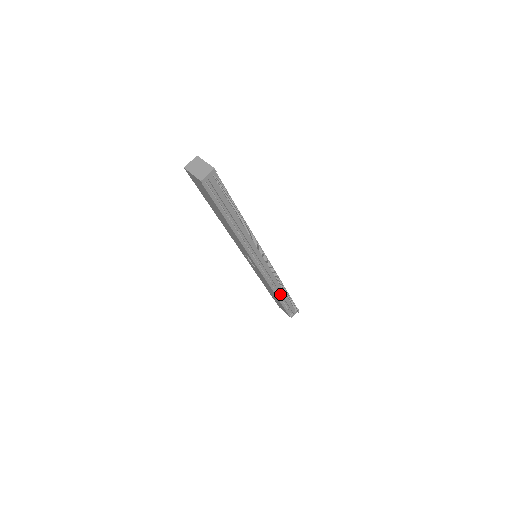
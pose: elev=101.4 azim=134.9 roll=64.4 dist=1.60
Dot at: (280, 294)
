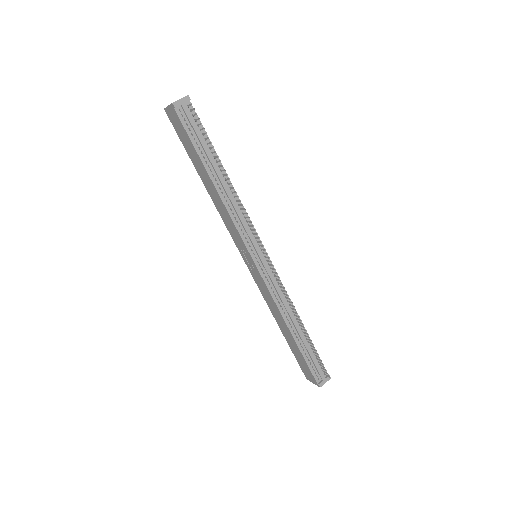
Dot at: (296, 331)
